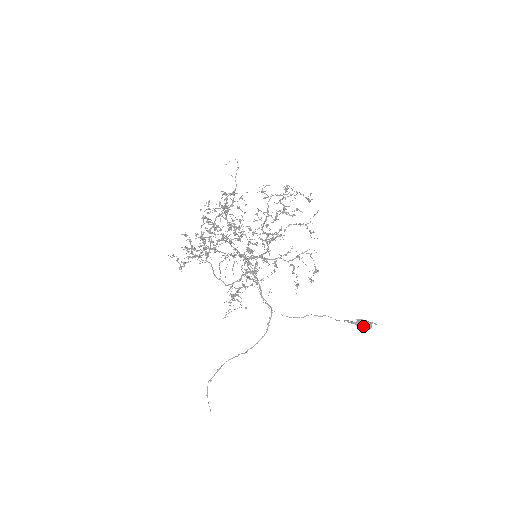
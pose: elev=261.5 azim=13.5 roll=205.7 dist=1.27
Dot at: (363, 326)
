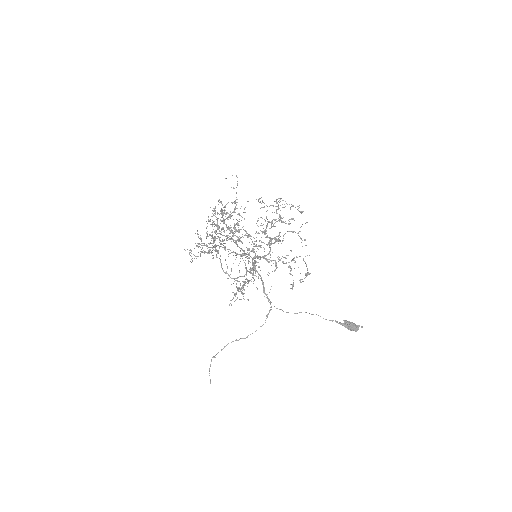
Dot at: (350, 327)
